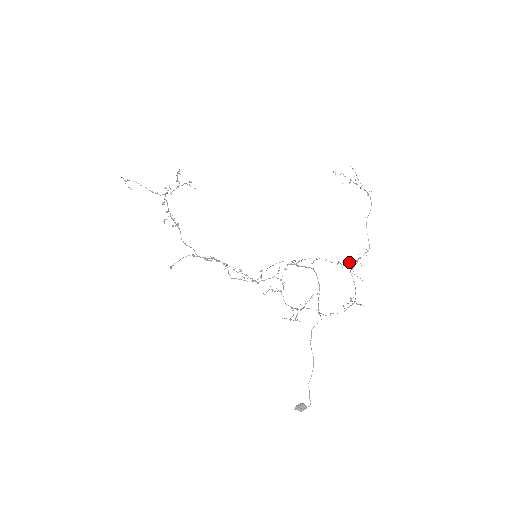
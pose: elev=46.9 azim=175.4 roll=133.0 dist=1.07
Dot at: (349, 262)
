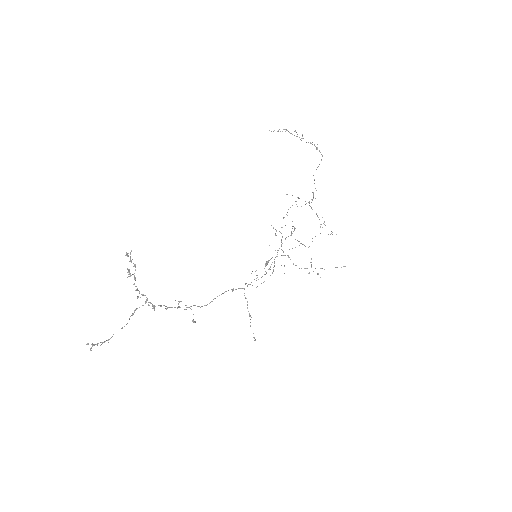
Dot at: (309, 202)
